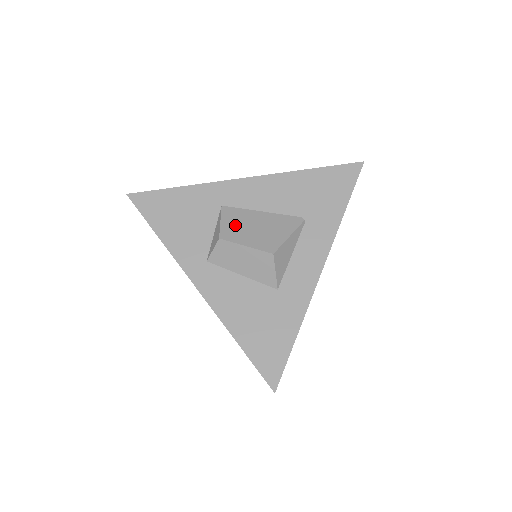
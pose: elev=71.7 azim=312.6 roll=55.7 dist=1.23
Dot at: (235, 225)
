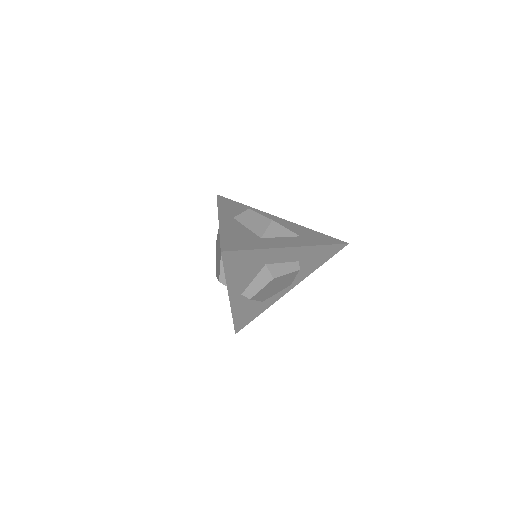
Dot at: occluded
